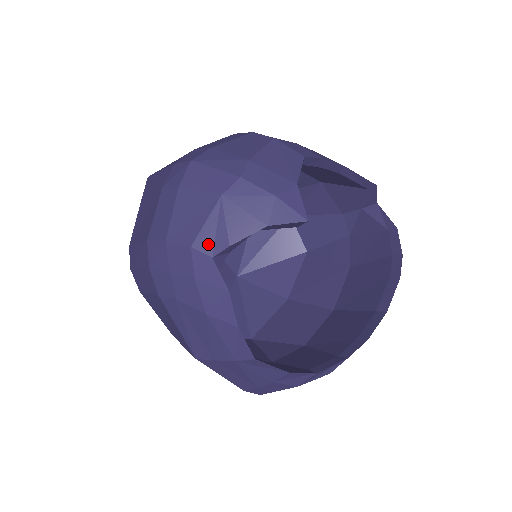
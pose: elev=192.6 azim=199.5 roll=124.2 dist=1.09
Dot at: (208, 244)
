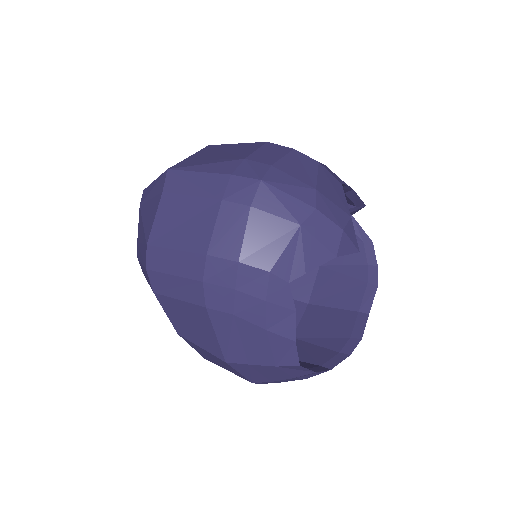
Dot at: (286, 270)
